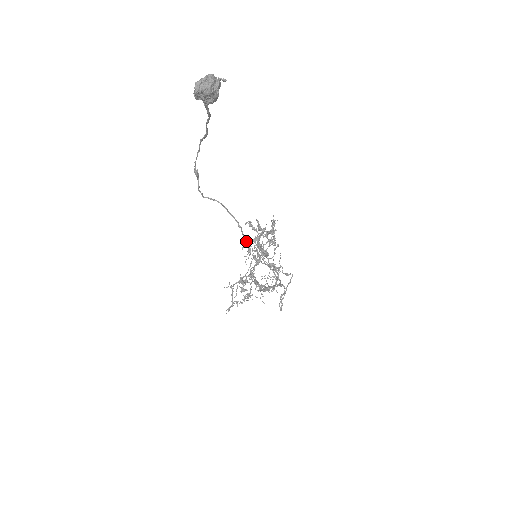
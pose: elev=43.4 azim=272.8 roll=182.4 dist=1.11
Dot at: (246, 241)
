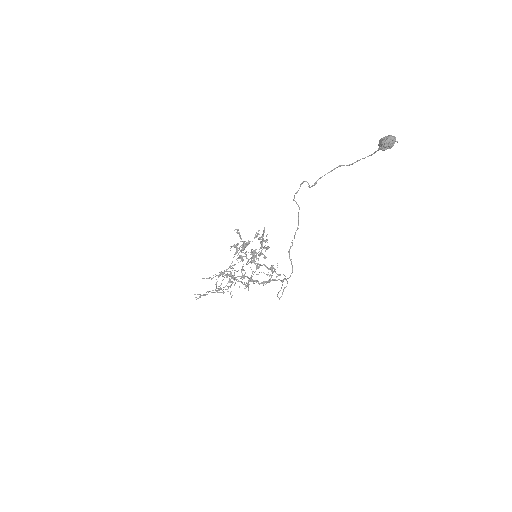
Dot at: (237, 244)
